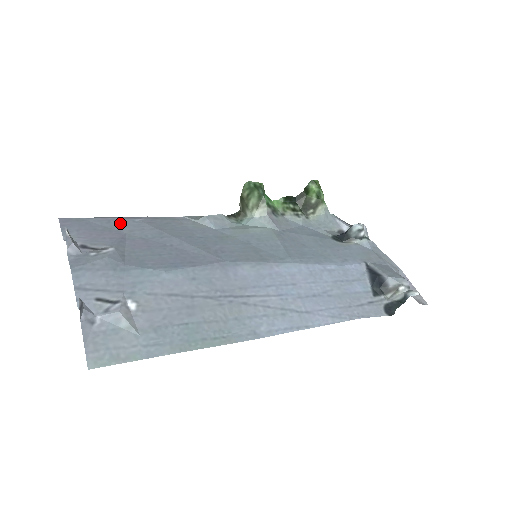
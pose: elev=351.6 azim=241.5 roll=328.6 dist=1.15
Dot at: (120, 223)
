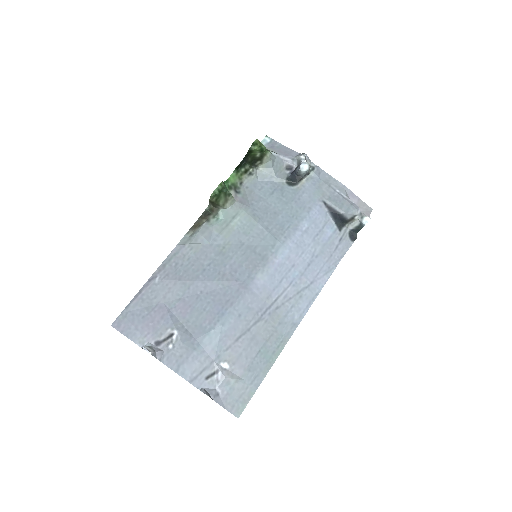
Dot at: (150, 295)
